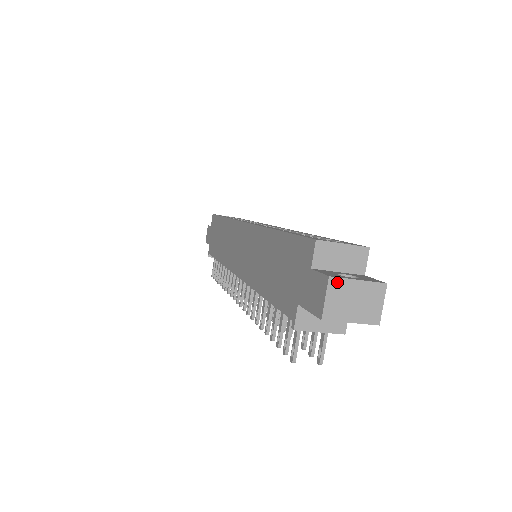
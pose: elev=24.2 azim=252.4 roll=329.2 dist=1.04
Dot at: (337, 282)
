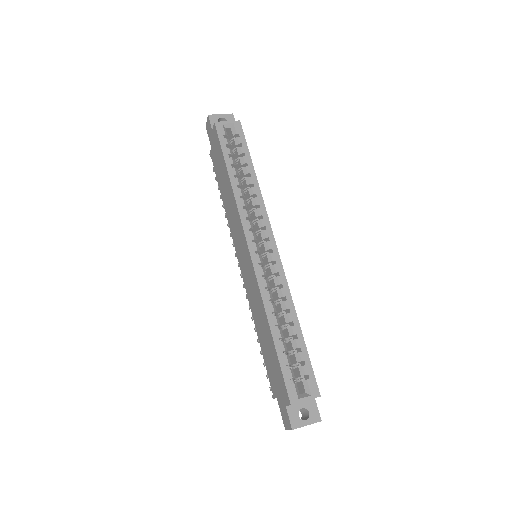
Dot at: occluded
